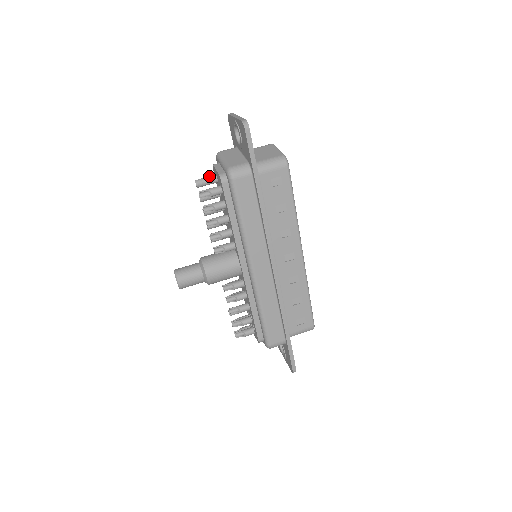
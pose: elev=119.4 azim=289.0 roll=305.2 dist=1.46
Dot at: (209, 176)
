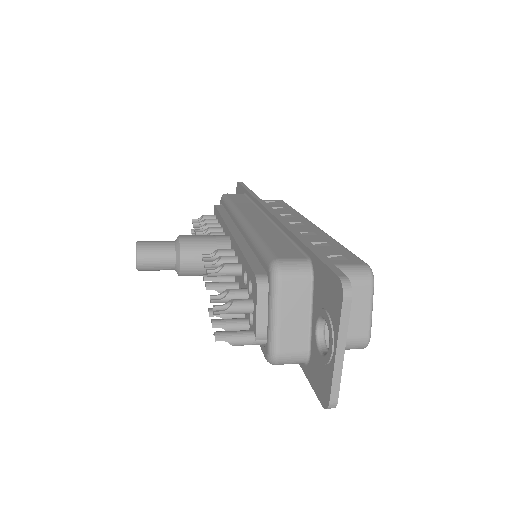
Dot at: occluded
